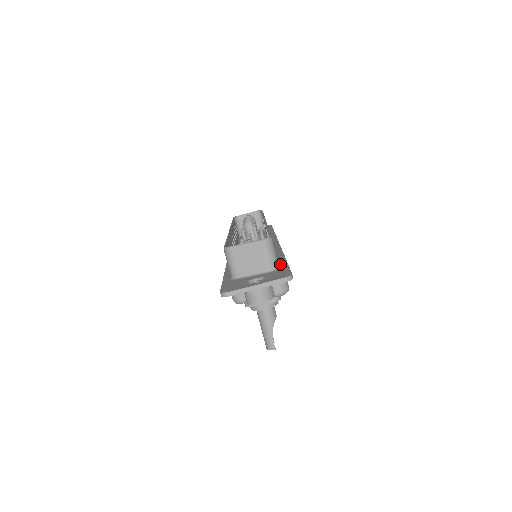
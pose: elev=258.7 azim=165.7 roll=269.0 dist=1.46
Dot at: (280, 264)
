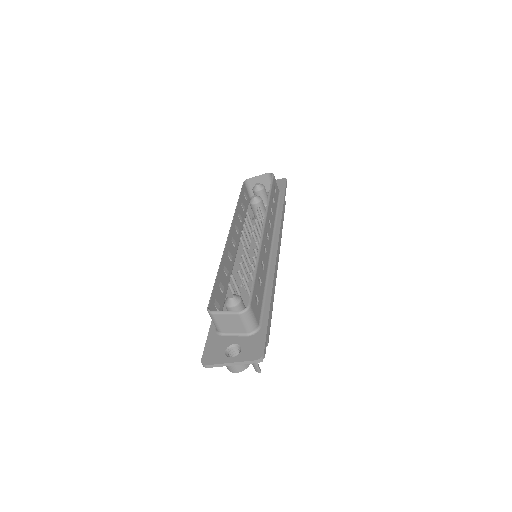
Dot at: (261, 319)
